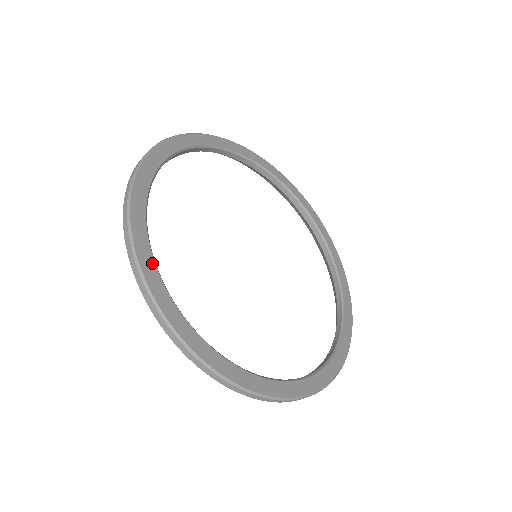
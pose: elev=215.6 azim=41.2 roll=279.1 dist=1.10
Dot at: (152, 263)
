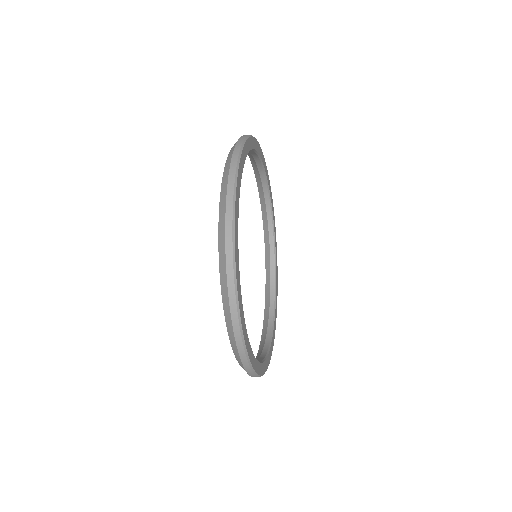
Dot at: (238, 208)
